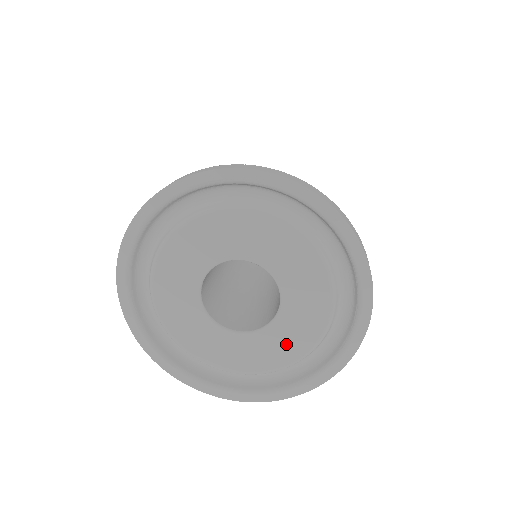
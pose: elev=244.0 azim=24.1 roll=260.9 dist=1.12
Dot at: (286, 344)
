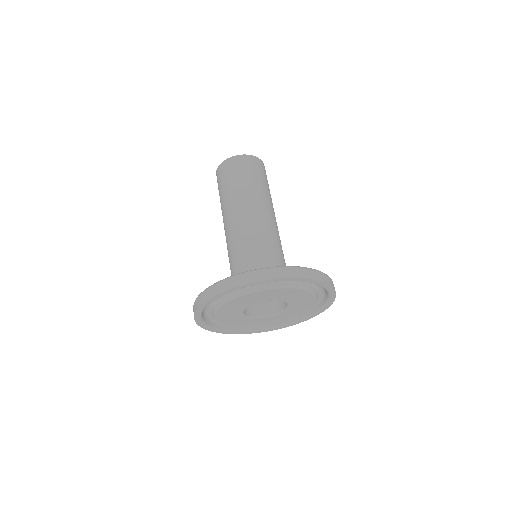
Dot at: (263, 322)
